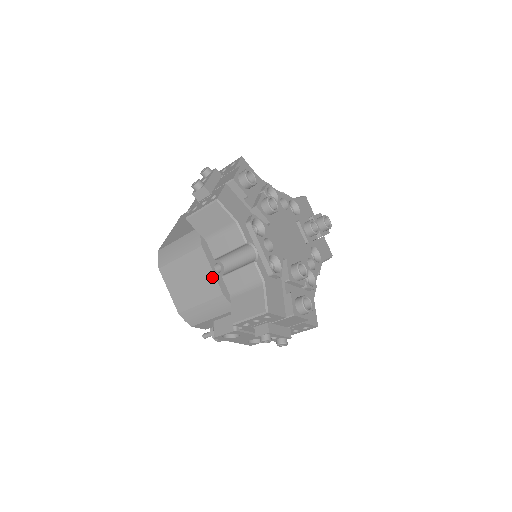
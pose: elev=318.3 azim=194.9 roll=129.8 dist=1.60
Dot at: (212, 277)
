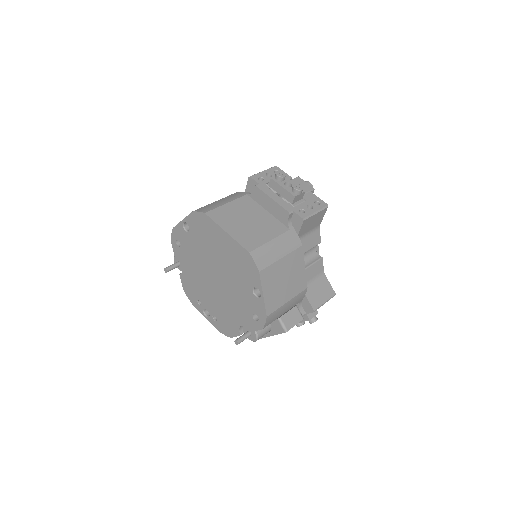
Dot at: (304, 273)
